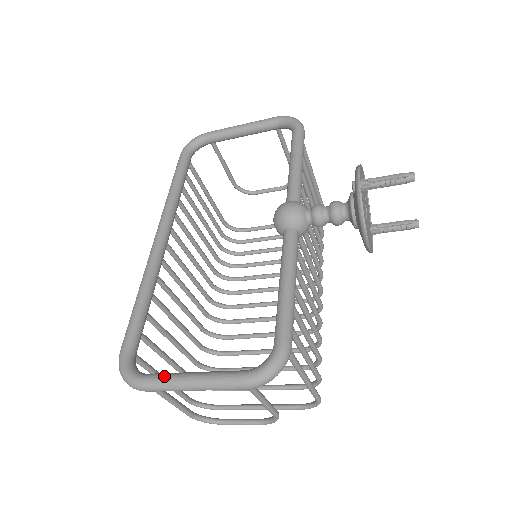
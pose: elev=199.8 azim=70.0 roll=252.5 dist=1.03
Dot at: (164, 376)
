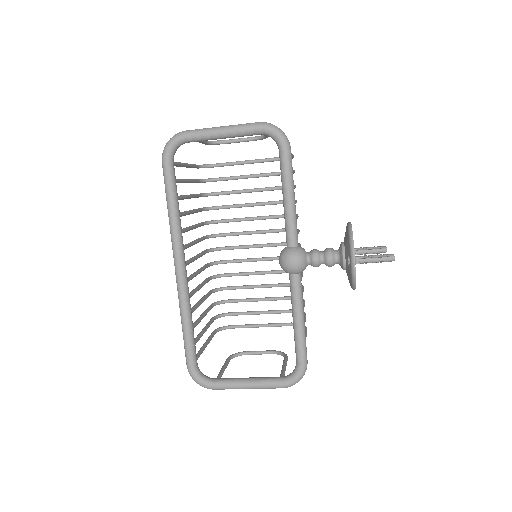
Dot at: (228, 385)
